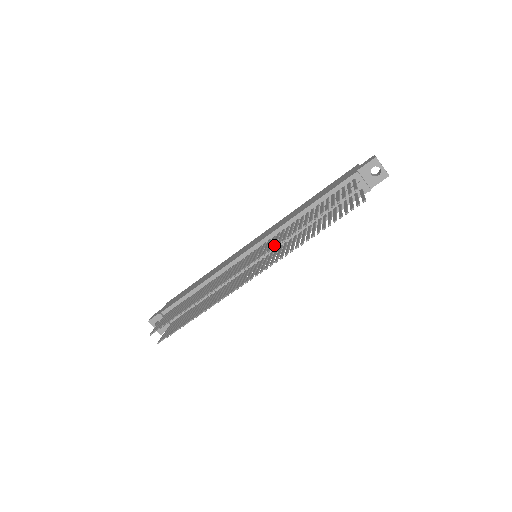
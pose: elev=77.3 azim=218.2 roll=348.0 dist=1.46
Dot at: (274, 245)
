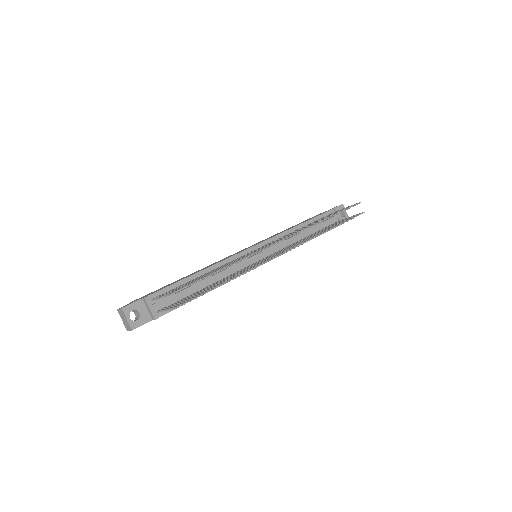
Dot at: (304, 228)
